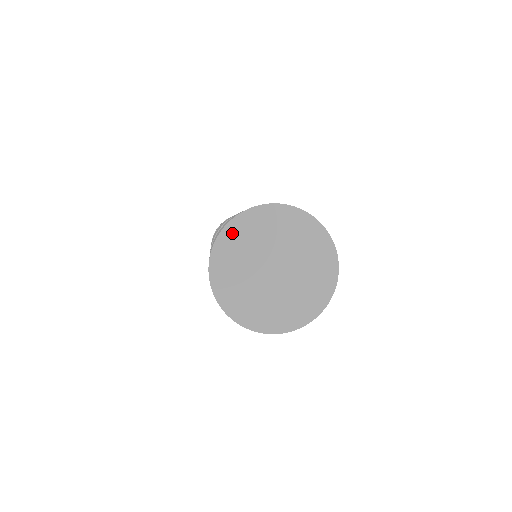
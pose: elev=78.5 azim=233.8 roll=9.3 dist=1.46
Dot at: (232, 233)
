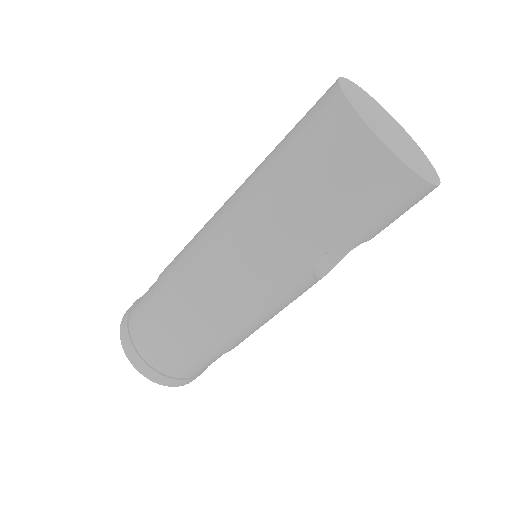
Dot at: (357, 88)
